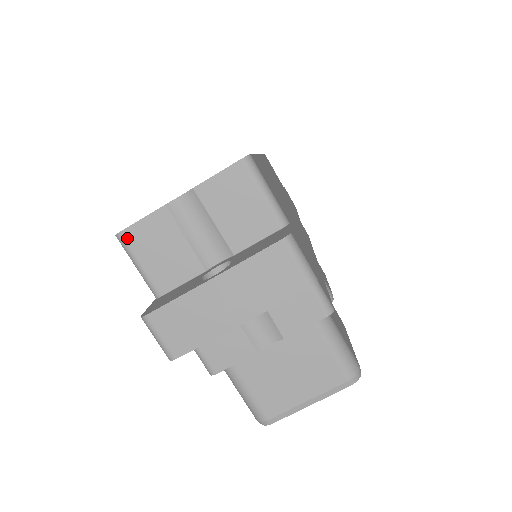
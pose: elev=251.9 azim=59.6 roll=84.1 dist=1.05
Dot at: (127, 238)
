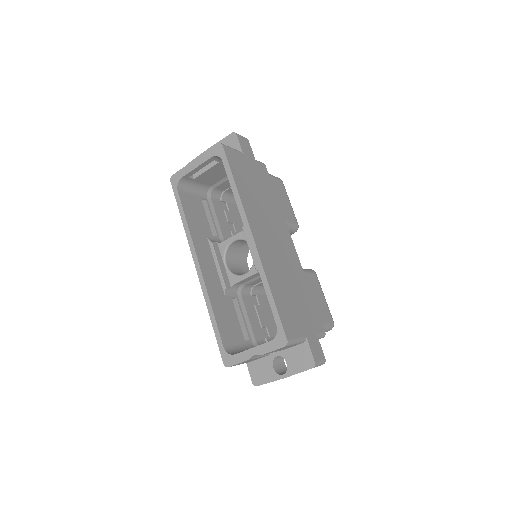
Dot at: occluded
